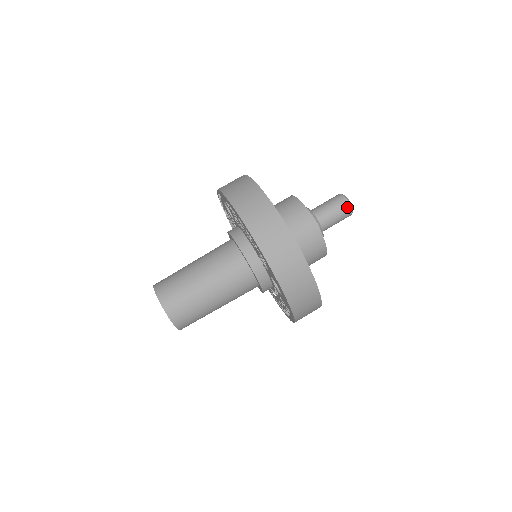
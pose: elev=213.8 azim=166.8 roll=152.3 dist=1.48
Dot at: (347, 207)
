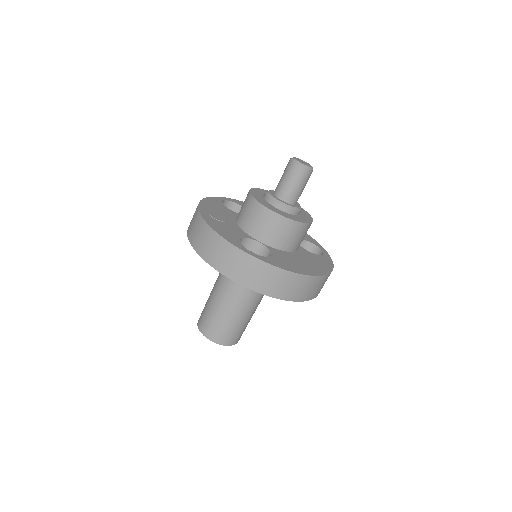
Dot at: (294, 167)
